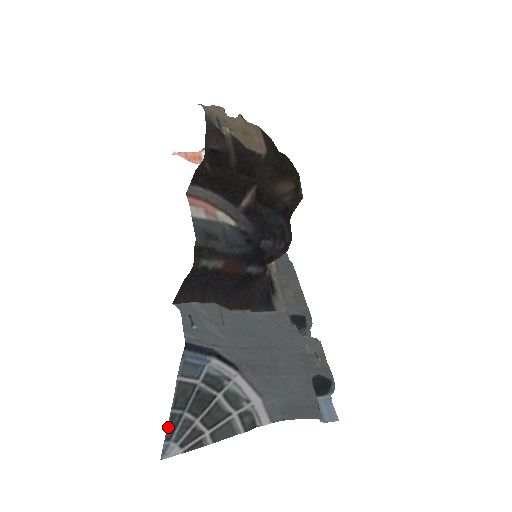
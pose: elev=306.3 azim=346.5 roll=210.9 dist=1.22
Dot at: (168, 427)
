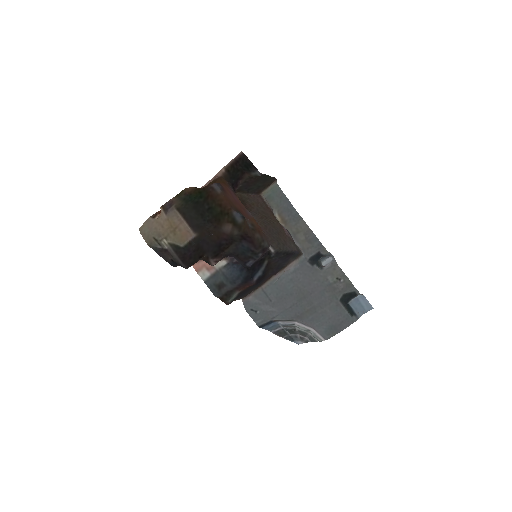
Dot at: occluded
